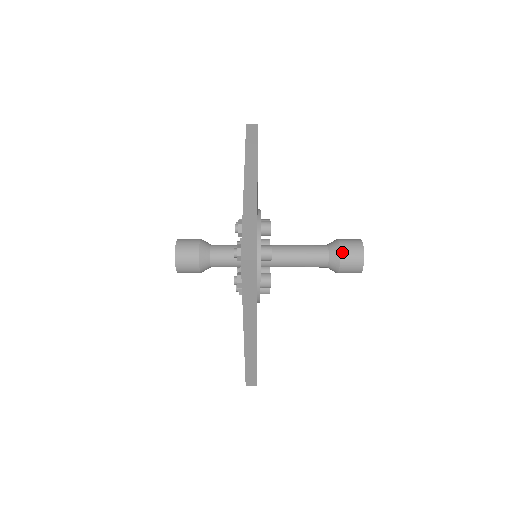
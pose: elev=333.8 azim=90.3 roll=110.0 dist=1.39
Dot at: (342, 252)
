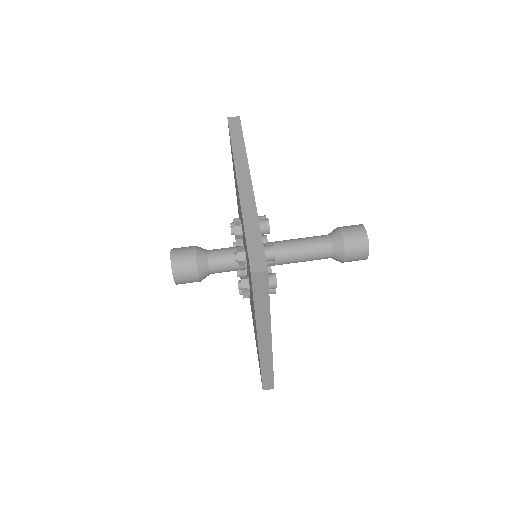
Dot at: (346, 241)
